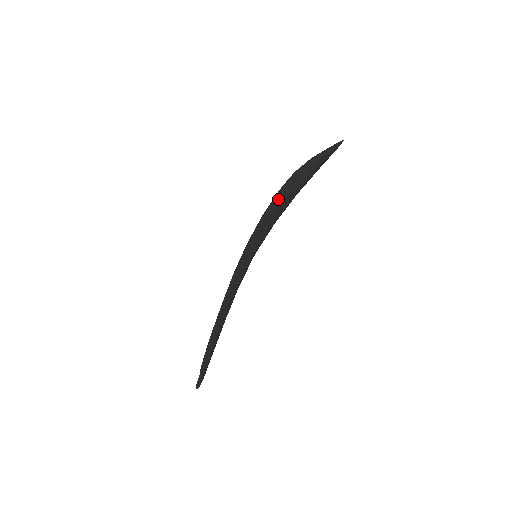
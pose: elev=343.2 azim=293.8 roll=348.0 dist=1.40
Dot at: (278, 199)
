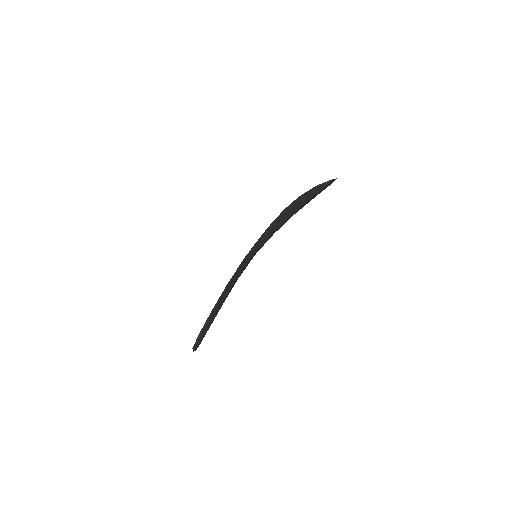
Dot at: occluded
